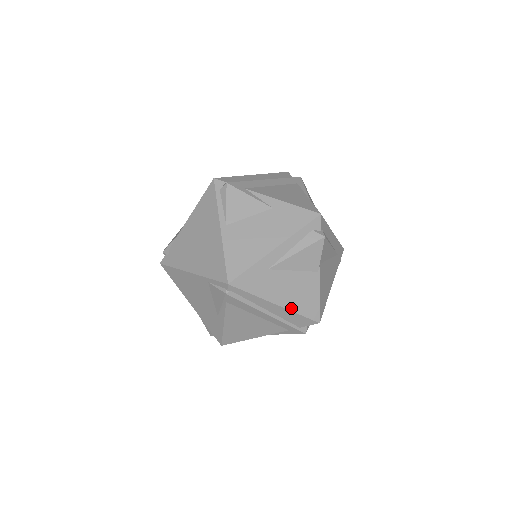
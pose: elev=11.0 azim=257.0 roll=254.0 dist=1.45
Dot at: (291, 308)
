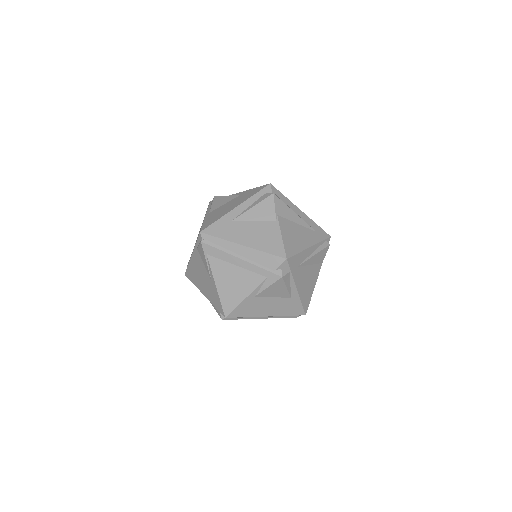
Dot at: (256, 248)
